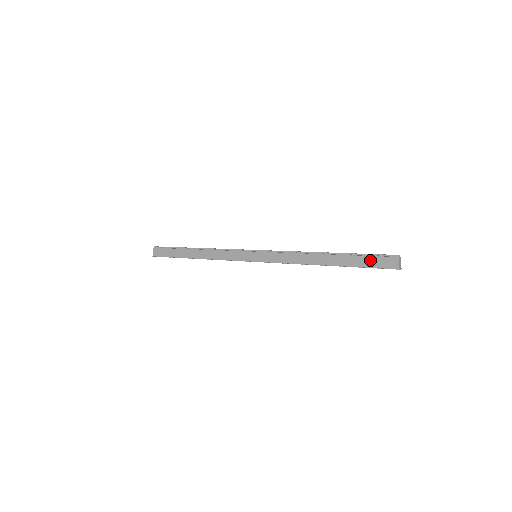
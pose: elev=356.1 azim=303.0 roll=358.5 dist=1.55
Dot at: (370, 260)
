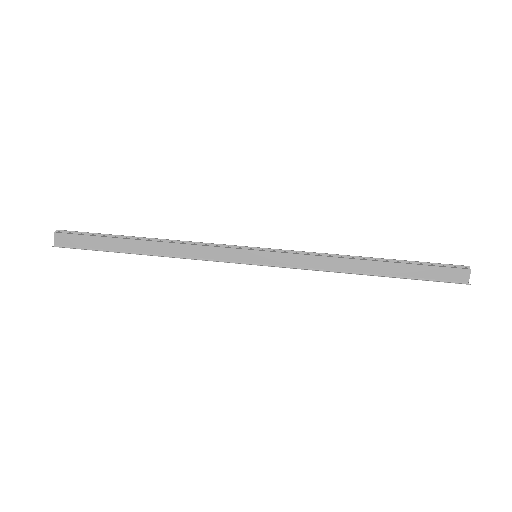
Dot at: (433, 271)
